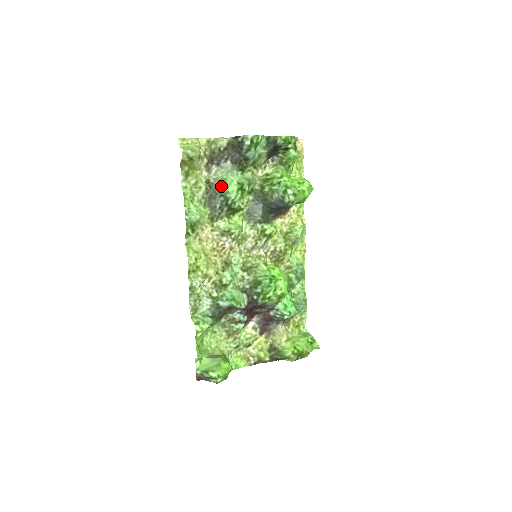
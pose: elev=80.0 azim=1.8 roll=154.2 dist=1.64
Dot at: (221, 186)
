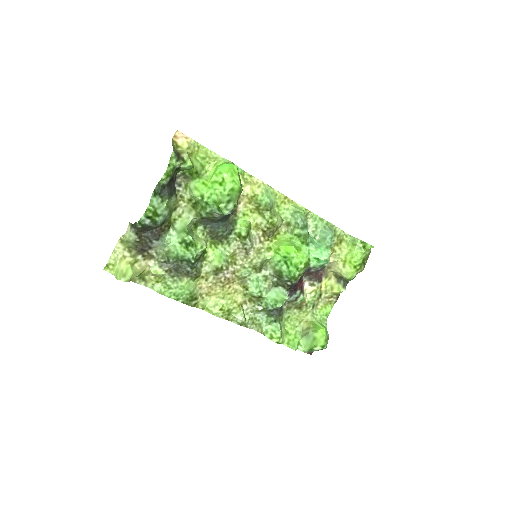
Dot at: (173, 258)
